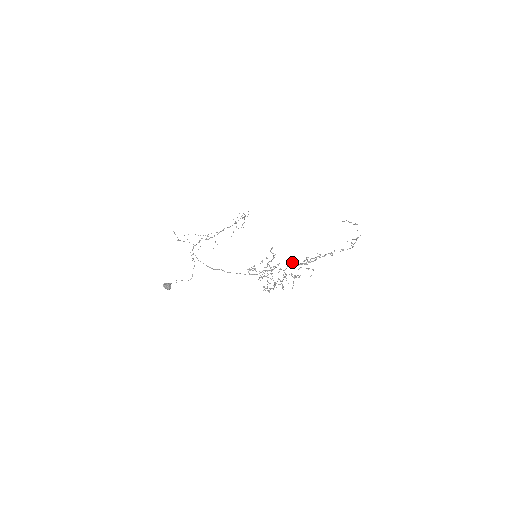
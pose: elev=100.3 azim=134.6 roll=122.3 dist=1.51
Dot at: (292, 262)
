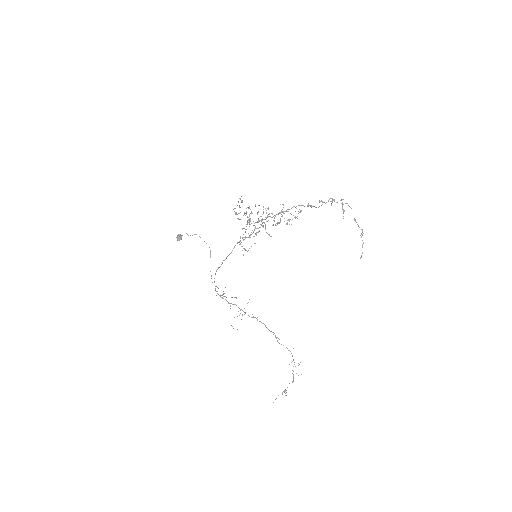
Dot at: occluded
